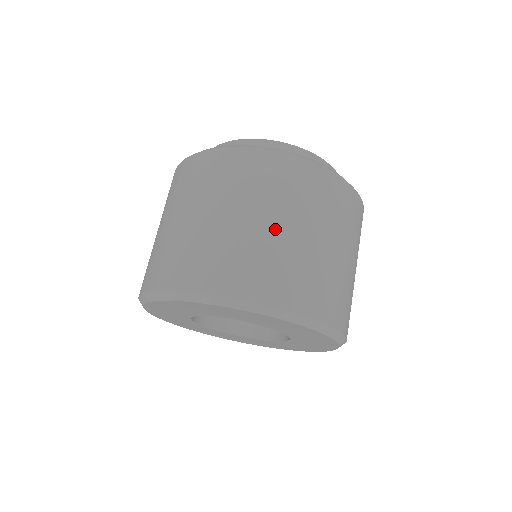
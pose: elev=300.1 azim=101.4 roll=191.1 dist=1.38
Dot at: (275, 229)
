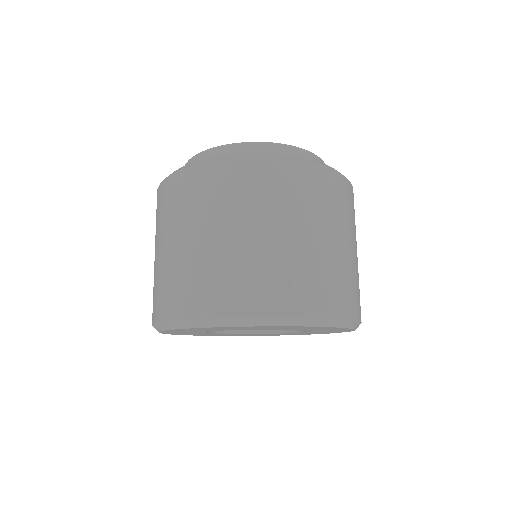
Dot at: (282, 239)
